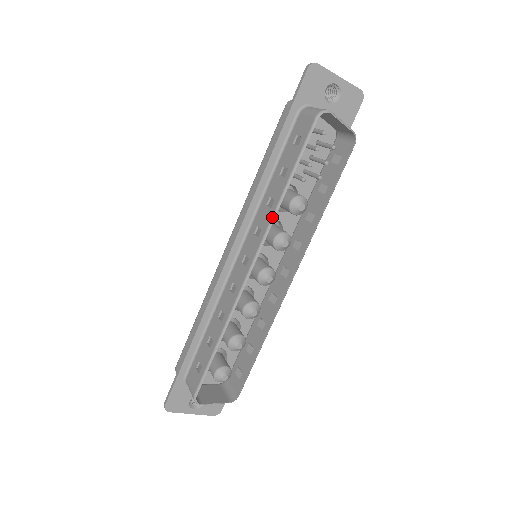
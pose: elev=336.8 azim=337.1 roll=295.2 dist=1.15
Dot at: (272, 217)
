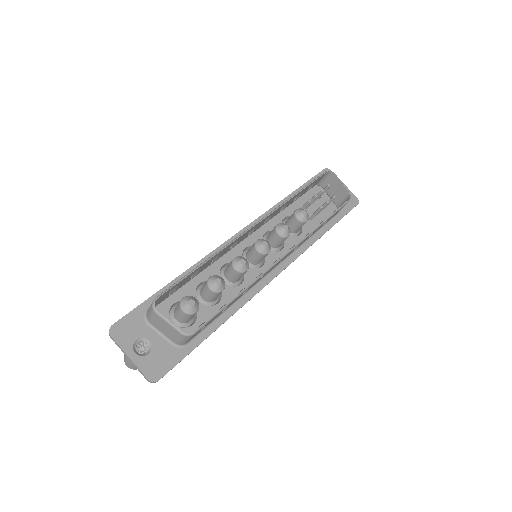
Dot at: (281, 204)
